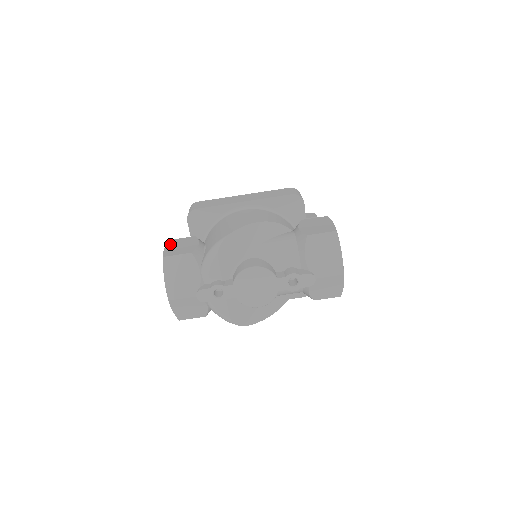
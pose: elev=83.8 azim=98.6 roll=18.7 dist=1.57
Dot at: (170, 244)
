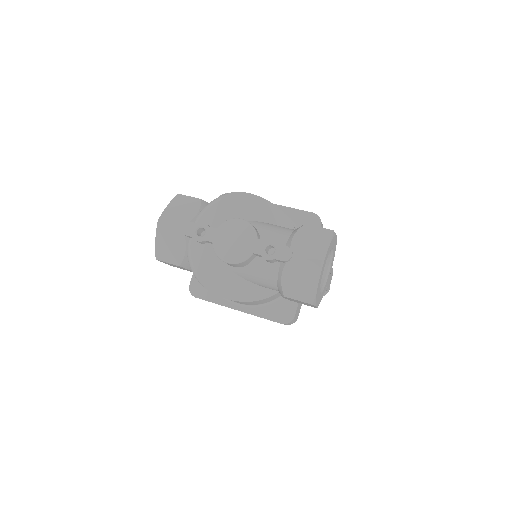
Dot at: occluded
